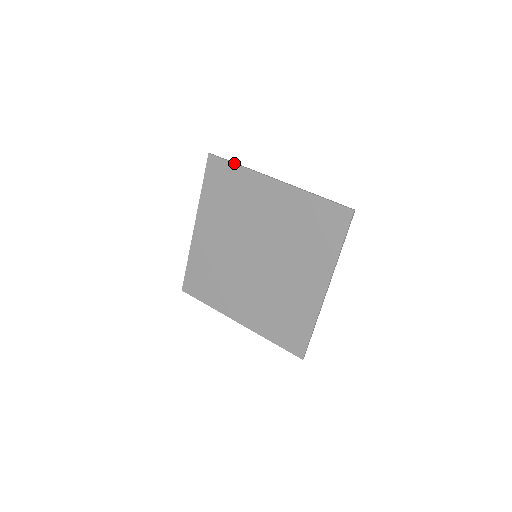
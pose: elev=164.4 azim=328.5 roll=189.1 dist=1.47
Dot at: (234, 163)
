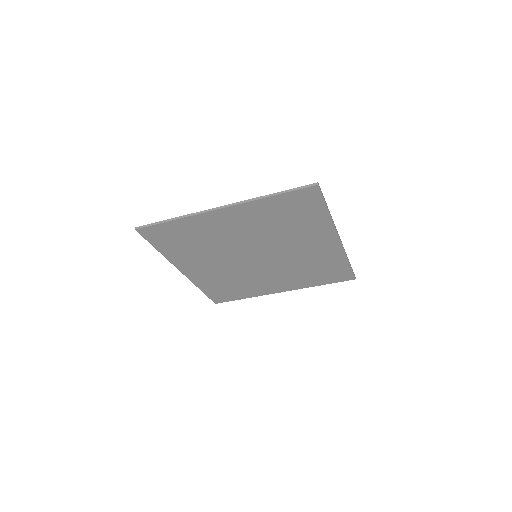
Dot at: (328, 209)
